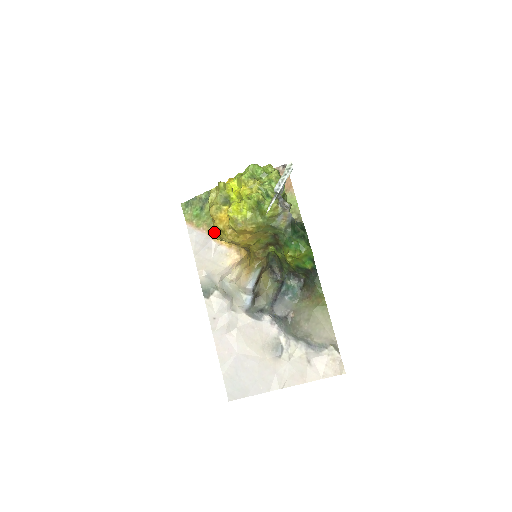
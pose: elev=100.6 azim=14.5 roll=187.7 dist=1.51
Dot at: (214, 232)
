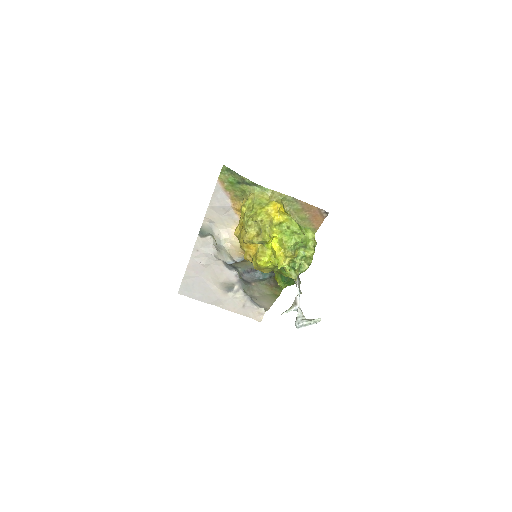
Dot at: (237, 202)
